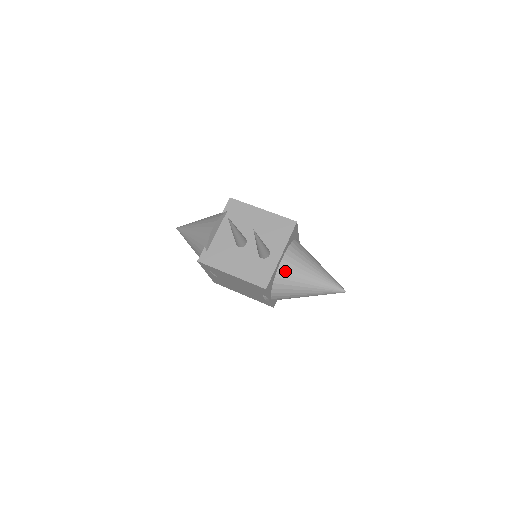
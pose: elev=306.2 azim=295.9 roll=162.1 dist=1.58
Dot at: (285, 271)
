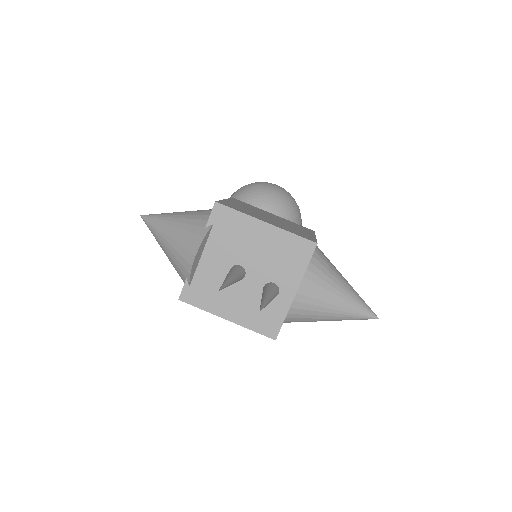
Dot at: (300, 306)
